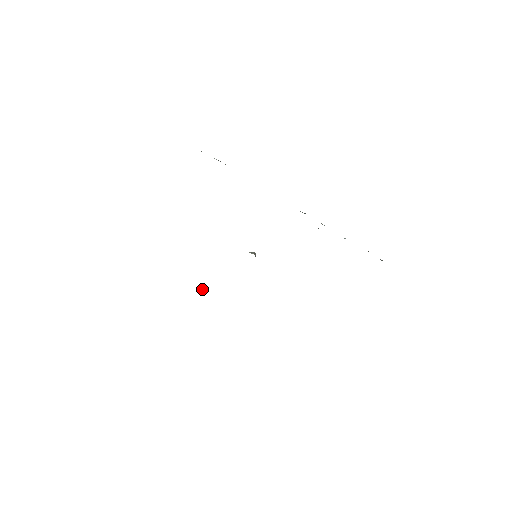
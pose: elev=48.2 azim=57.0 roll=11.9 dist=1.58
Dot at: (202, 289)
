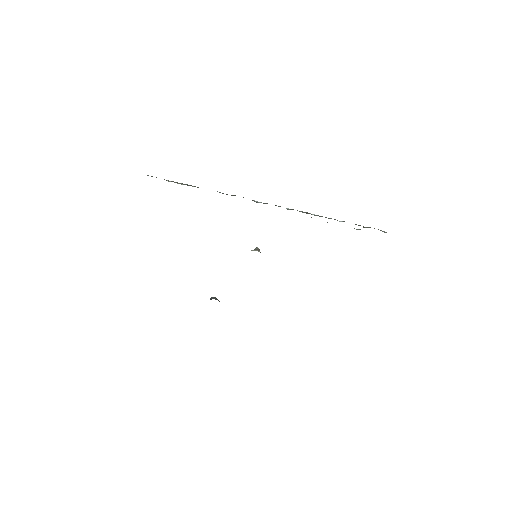
Dot at: (211, 299)
